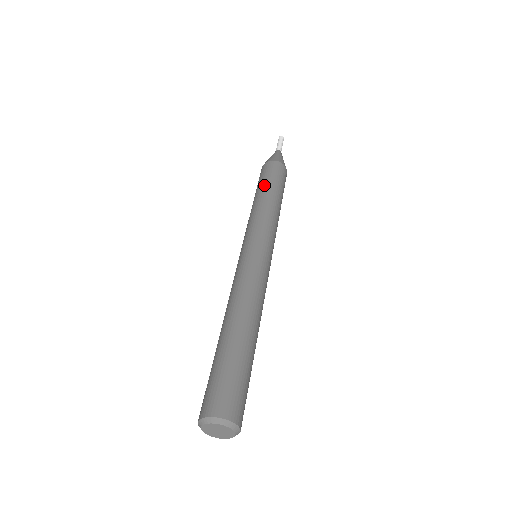
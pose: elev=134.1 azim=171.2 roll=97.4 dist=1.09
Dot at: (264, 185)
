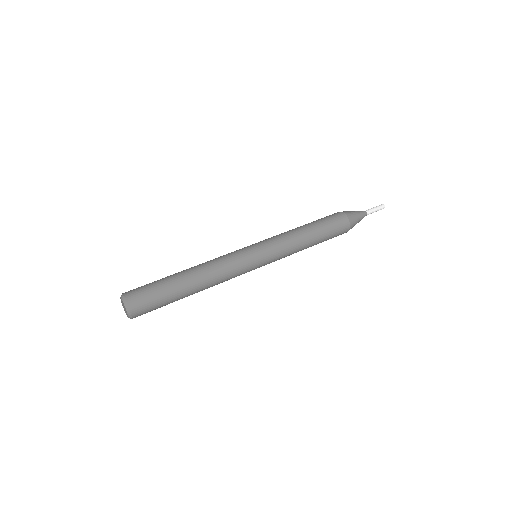
Dot at: (320, 229)
